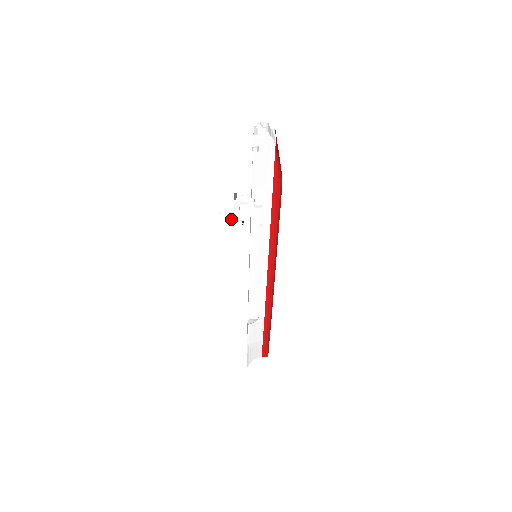
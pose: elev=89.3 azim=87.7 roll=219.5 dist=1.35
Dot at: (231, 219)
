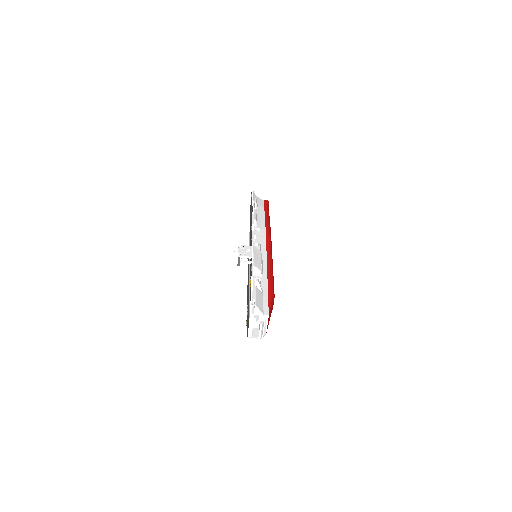
Dot at: (236, 249)
